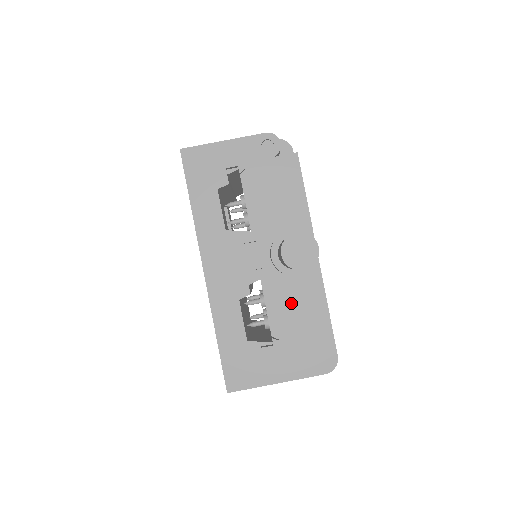
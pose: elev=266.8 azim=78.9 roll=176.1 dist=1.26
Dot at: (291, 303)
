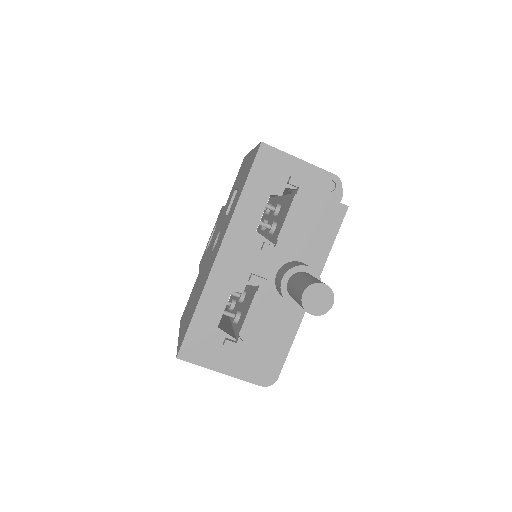
Dot at: (270, 318)
